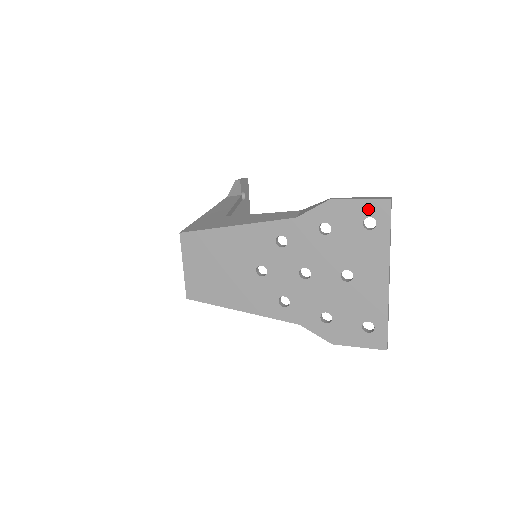
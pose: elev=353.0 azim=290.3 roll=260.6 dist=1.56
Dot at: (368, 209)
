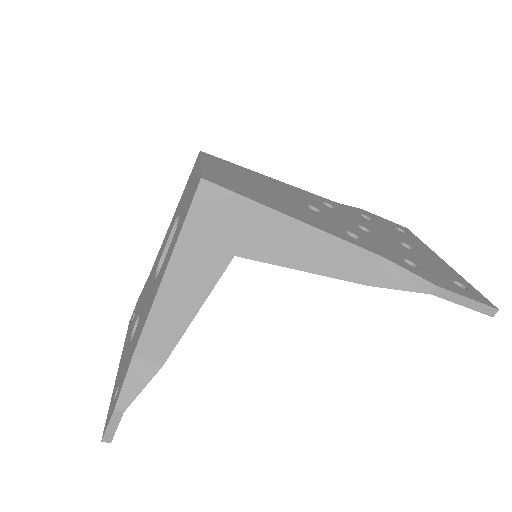
Dot at: (394, 225)
